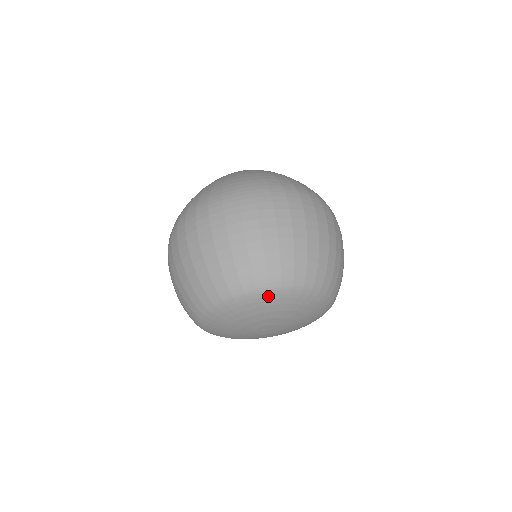
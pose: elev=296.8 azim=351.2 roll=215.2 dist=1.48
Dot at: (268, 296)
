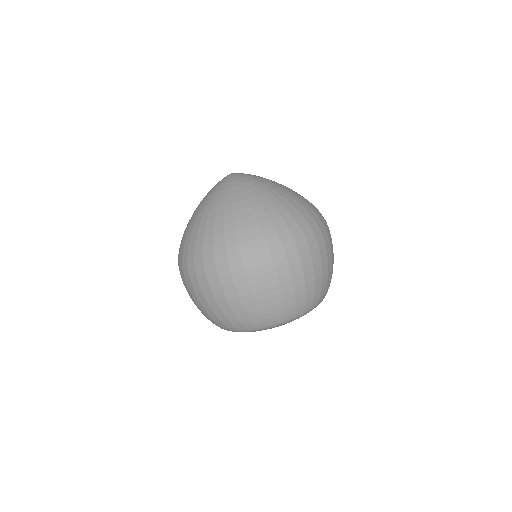
Dot at: occluded
